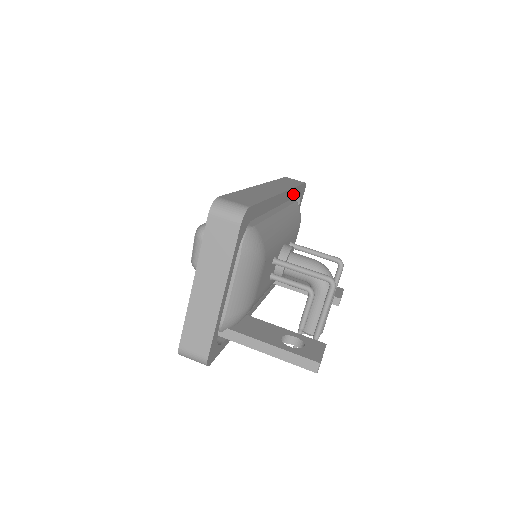
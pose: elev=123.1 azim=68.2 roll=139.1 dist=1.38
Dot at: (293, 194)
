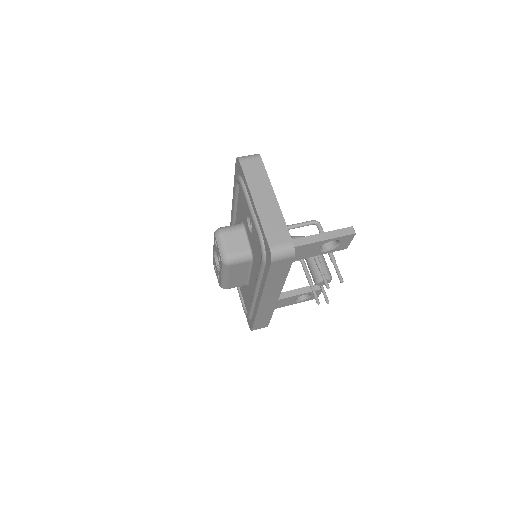
Dot at: occluded
